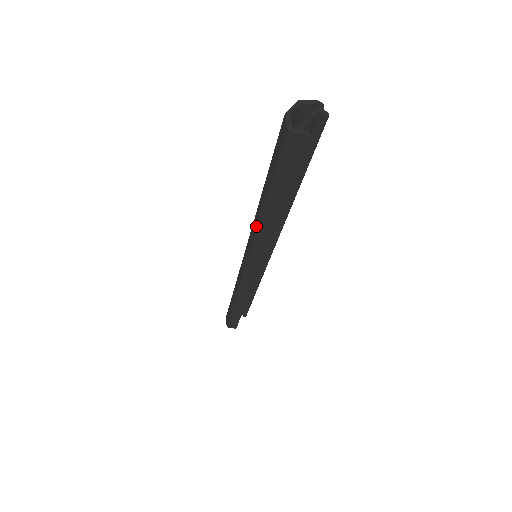
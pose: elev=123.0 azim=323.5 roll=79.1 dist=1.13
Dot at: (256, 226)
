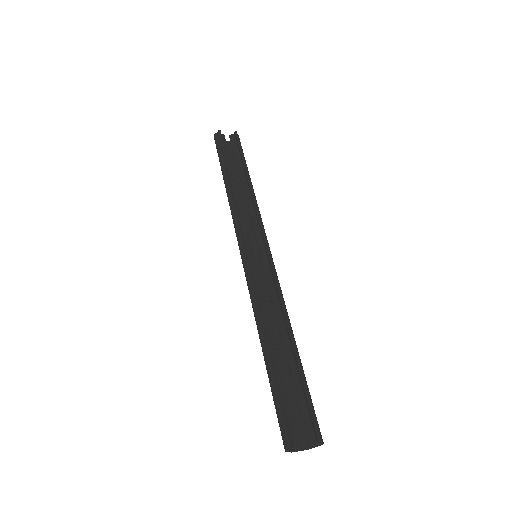
Dot at: occluded
